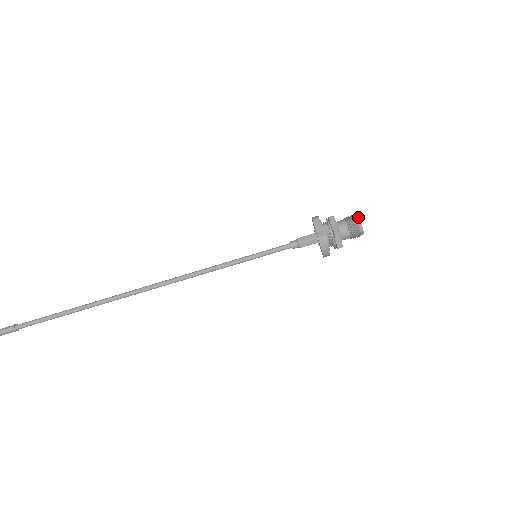
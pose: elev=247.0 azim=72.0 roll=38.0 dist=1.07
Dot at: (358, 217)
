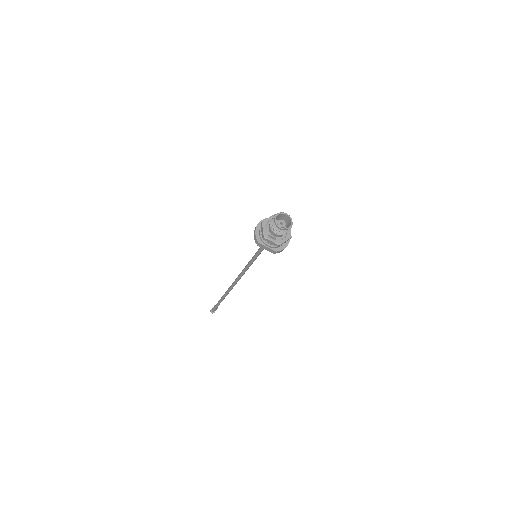
Dot at: (277, 227)
